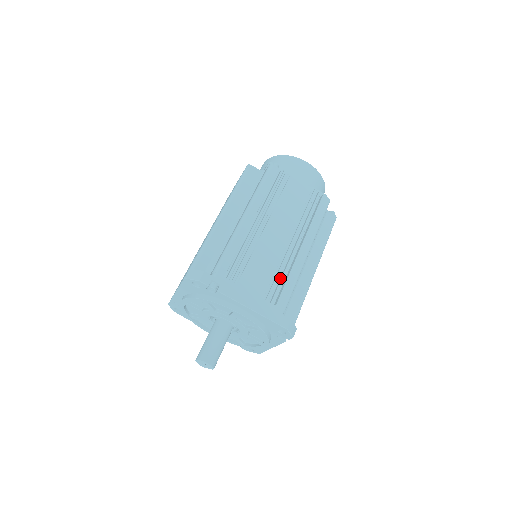
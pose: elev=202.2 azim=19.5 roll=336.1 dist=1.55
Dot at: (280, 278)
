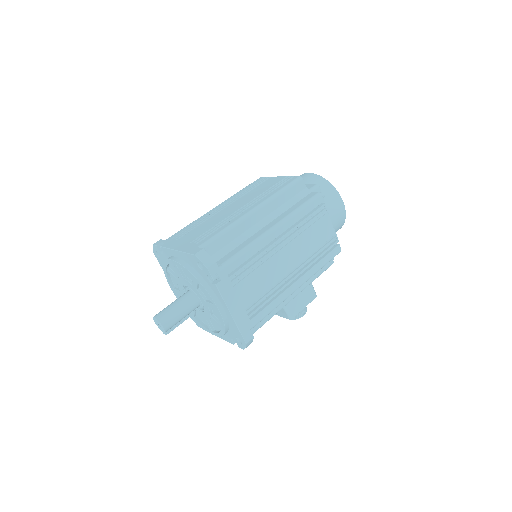
Dot at: occluded
